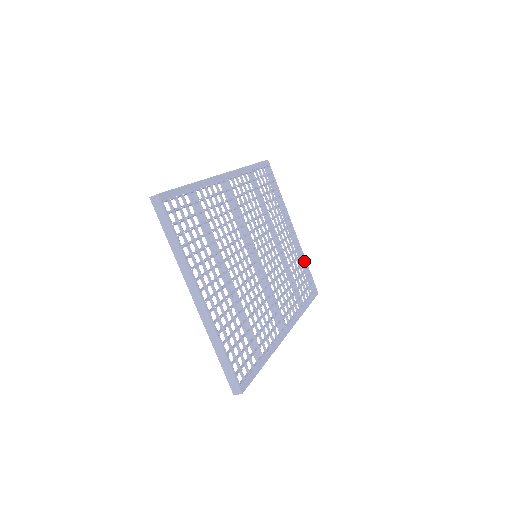
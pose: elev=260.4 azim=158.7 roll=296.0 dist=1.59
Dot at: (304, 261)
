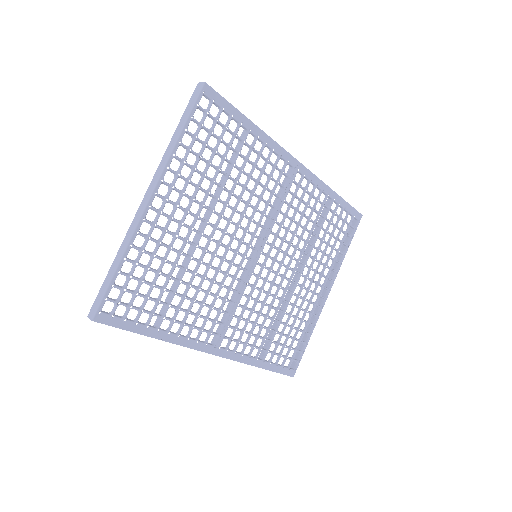
Dot at: (309, 332)
